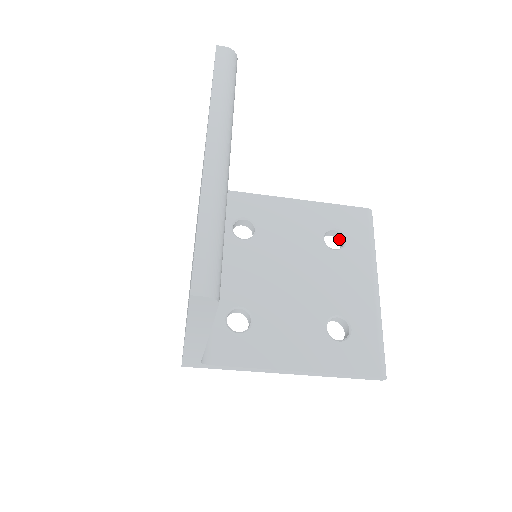
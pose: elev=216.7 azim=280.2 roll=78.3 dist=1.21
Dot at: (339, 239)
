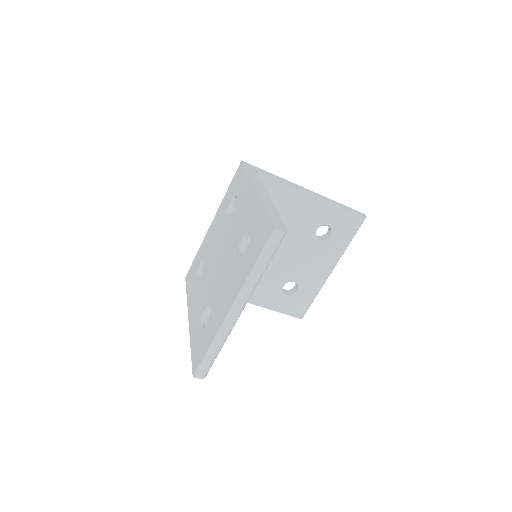
Dot at: (329, 228)
